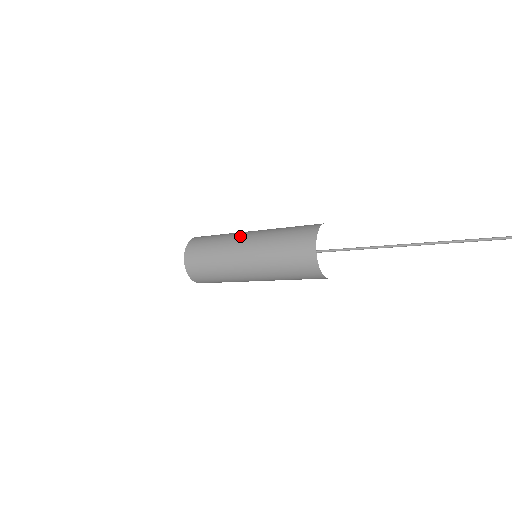
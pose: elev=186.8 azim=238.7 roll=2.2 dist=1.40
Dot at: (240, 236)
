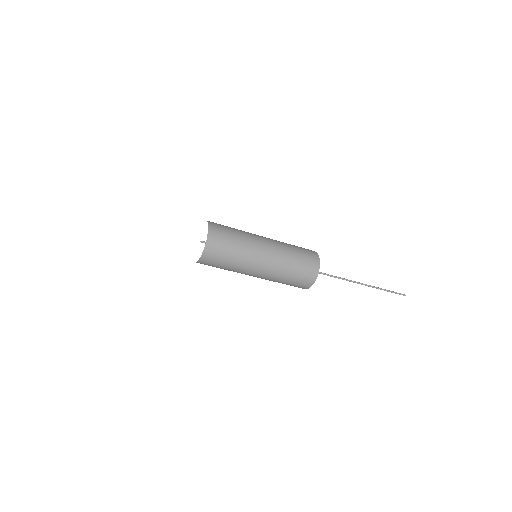
Dot at: occluded
